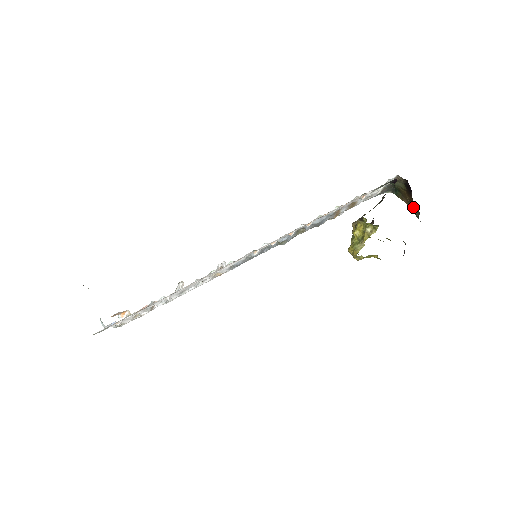
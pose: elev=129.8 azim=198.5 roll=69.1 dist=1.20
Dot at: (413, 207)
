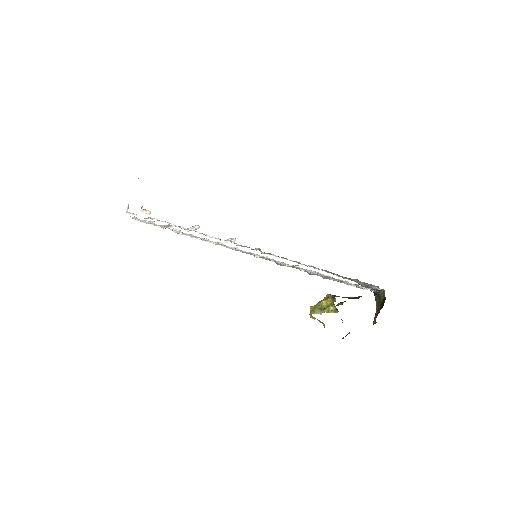
Dot at: (376, 316)
